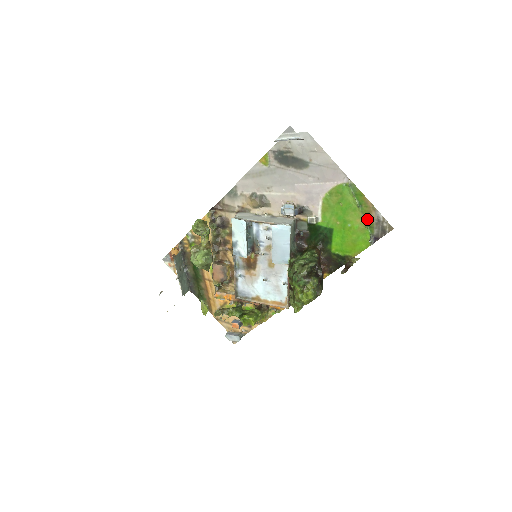
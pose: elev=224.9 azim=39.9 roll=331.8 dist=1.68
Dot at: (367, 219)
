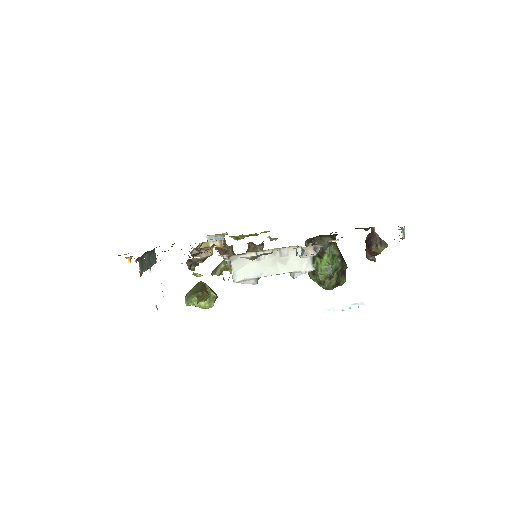
Dot at: occluded
